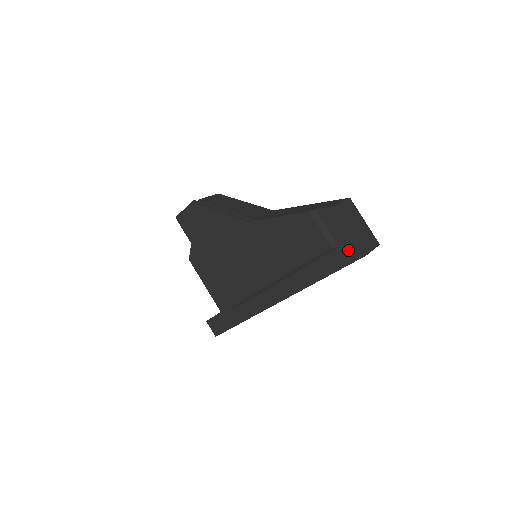
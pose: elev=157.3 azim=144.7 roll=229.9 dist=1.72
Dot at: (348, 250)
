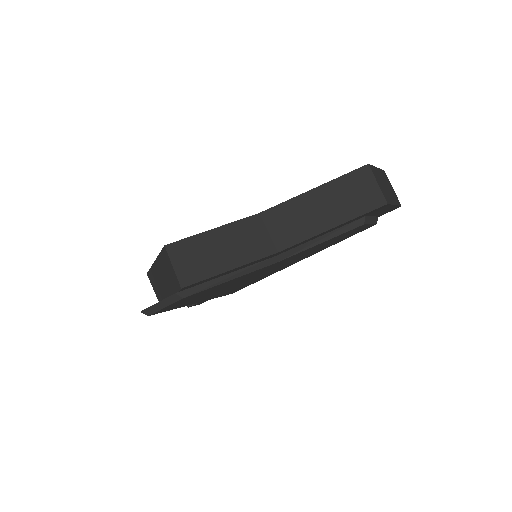
Dot at: (386, 212)
